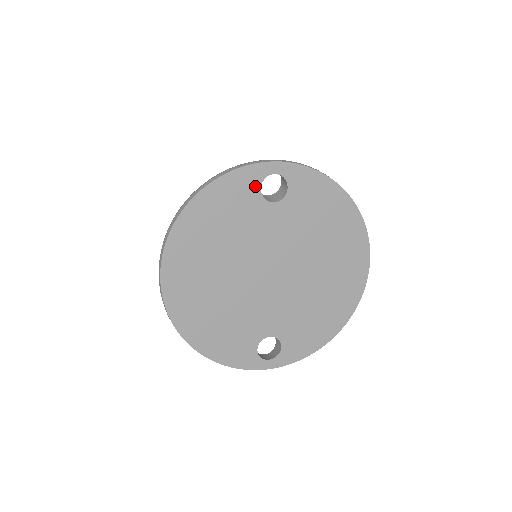
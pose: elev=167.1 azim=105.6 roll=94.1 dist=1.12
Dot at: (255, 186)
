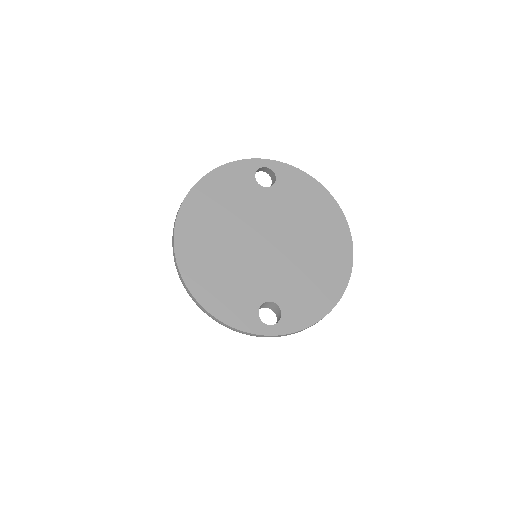
Dot at: (250, 174)
